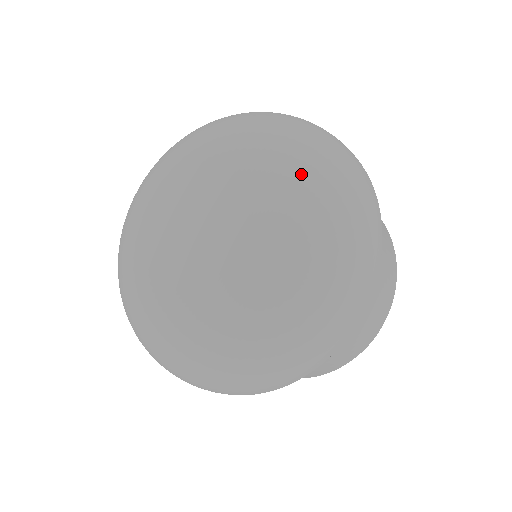
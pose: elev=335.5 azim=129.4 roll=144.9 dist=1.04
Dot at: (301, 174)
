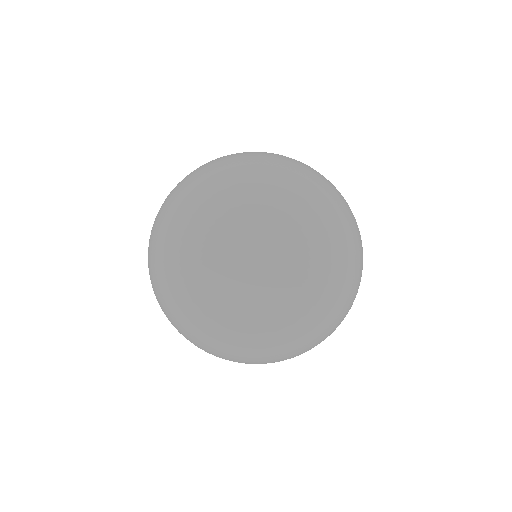
Dot at: (323, 224)
